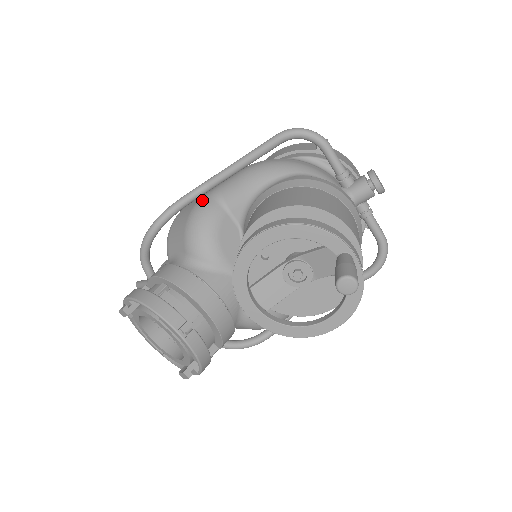
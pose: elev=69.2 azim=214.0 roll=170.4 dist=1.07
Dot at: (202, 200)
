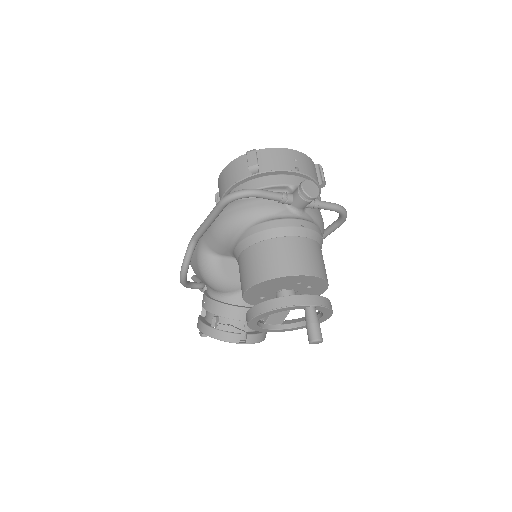
Dot at: (199, 255)
